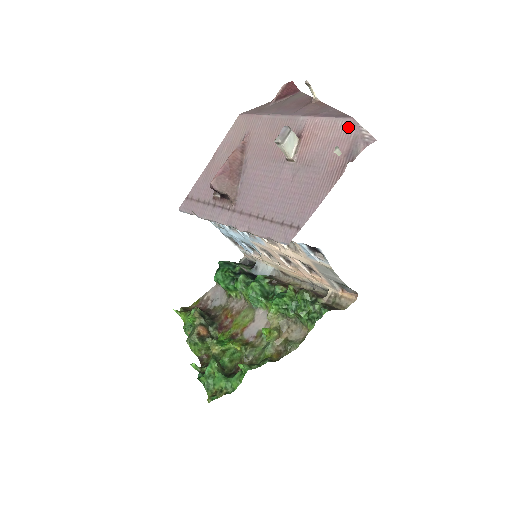
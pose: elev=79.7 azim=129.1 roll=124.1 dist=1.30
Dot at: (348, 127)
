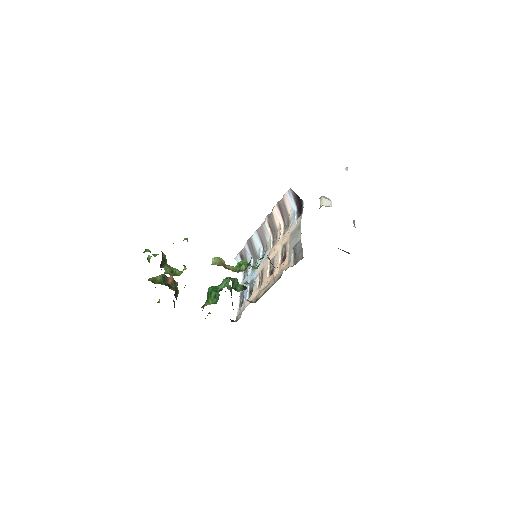
Dot at: occluded
